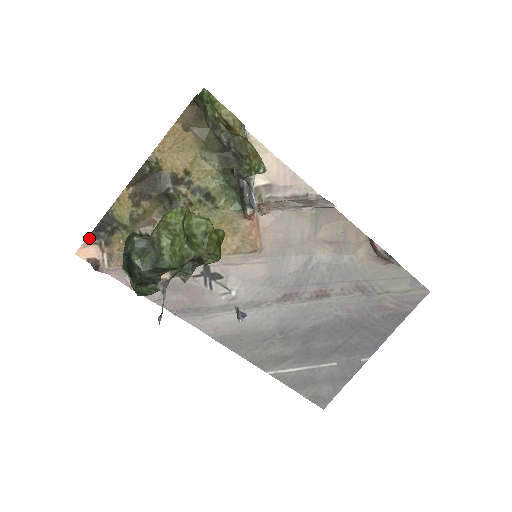
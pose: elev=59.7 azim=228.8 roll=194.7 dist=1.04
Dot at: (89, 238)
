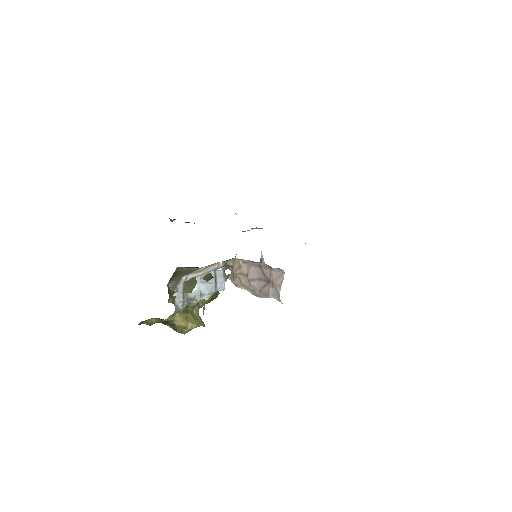
Dot at: occluded
